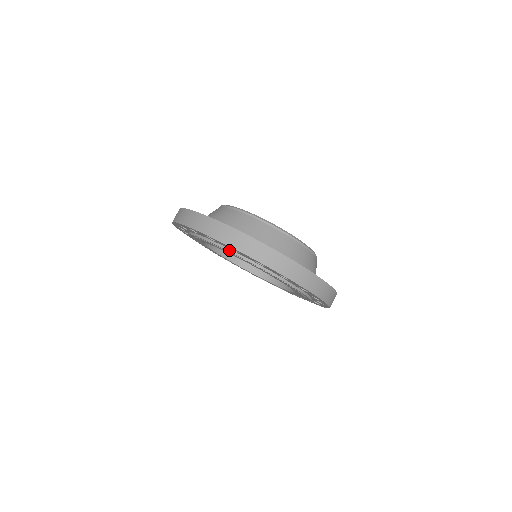
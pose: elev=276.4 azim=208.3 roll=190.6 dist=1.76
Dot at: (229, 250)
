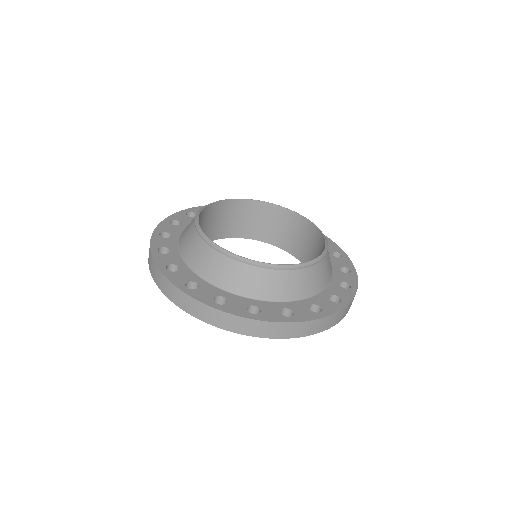
Dot at: occluded
